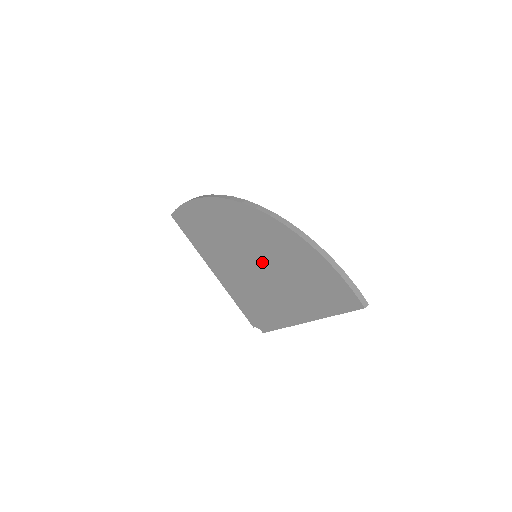
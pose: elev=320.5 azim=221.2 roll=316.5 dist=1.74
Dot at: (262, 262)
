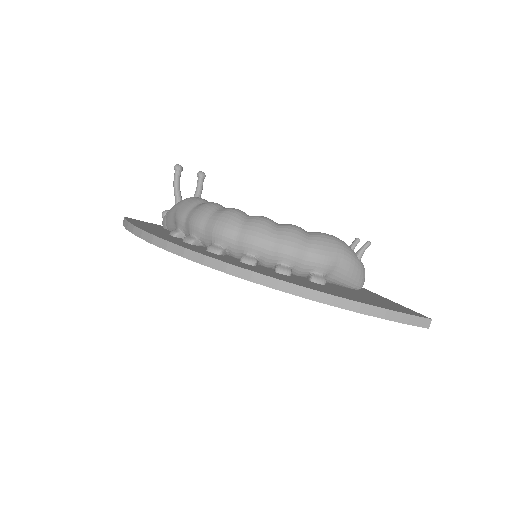
Dot at: occluded
